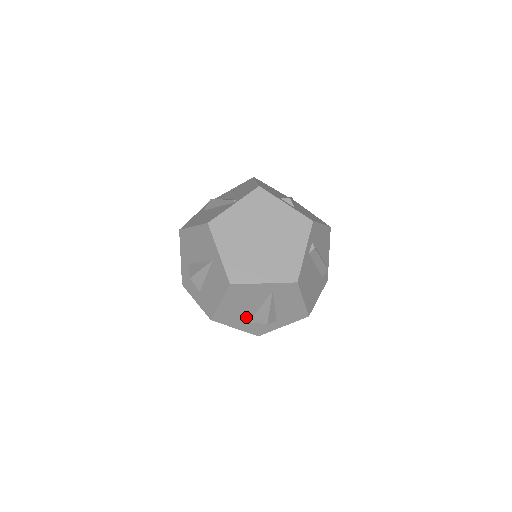
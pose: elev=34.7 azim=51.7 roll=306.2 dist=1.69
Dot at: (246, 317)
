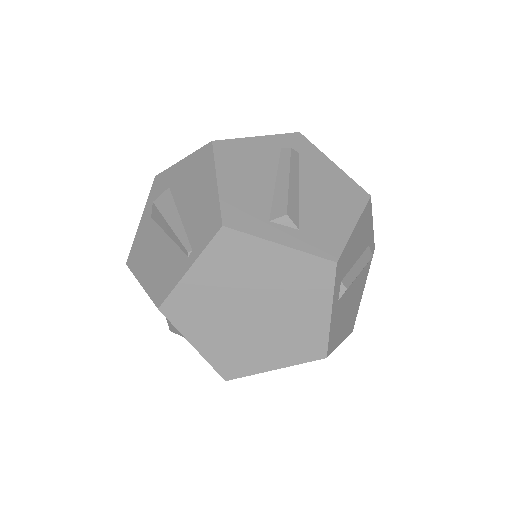
Dot at: occluded
